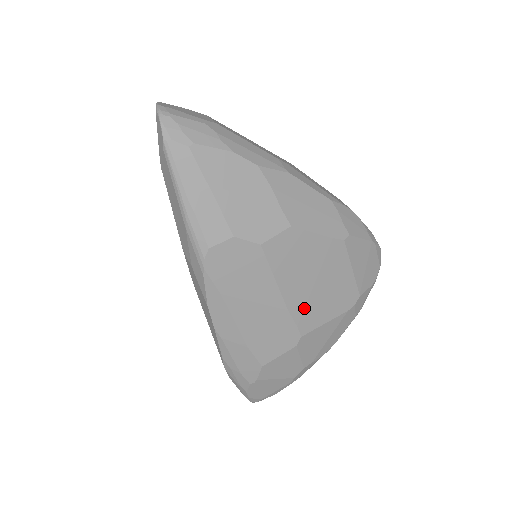
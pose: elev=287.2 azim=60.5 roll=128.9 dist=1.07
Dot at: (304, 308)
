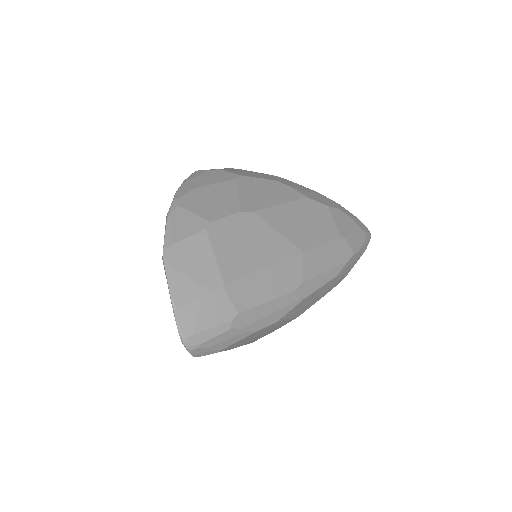
Dot at: occluded
